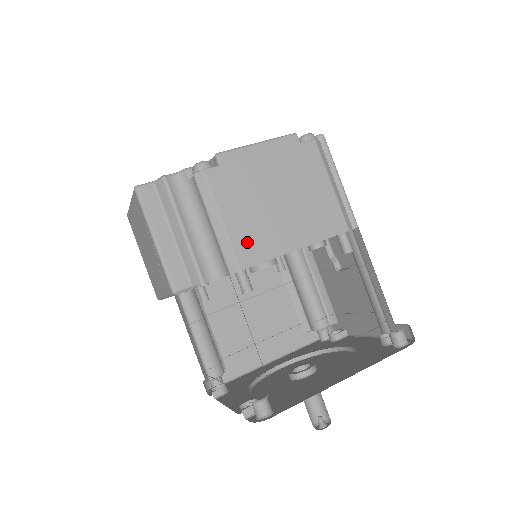
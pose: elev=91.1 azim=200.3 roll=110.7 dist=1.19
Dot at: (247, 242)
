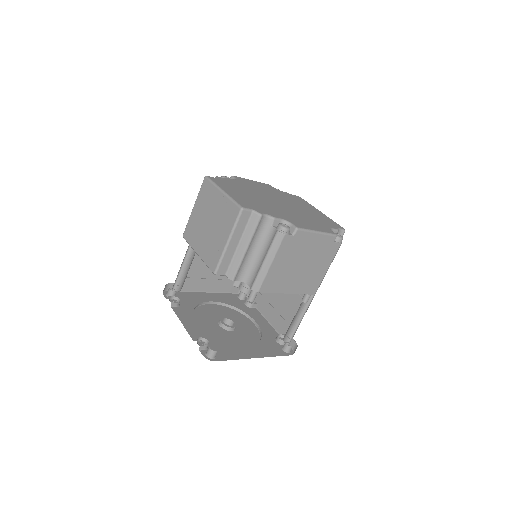
Dot at: (272, 280)
